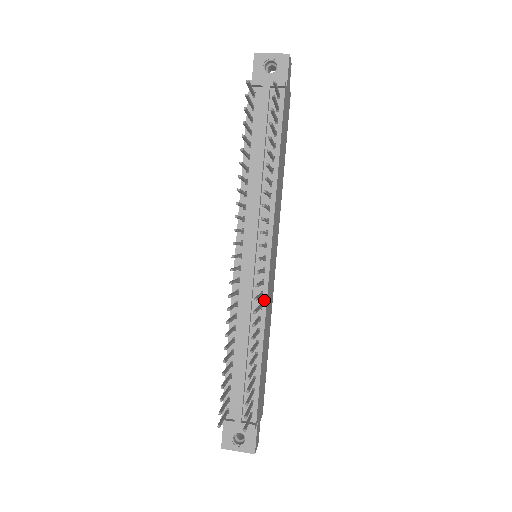
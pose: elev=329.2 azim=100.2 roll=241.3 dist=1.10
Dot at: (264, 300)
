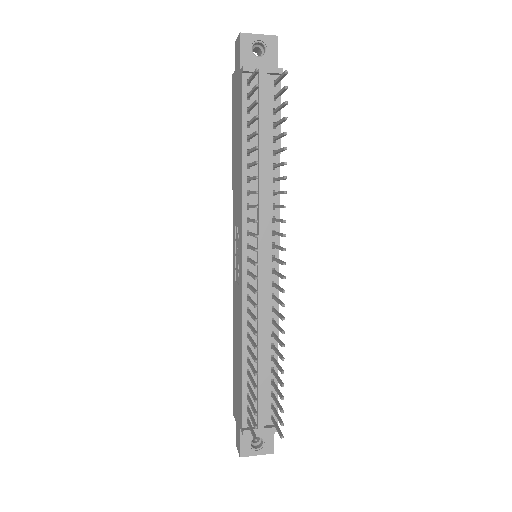
Dot at: (276, 302)
